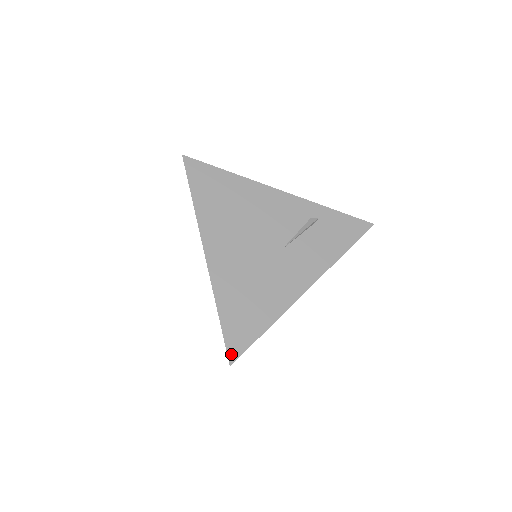
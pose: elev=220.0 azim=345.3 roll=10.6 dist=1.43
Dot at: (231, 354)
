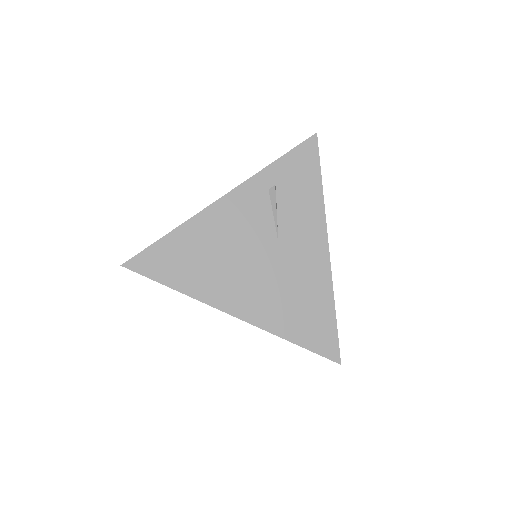
Dot at: (332, 357)
